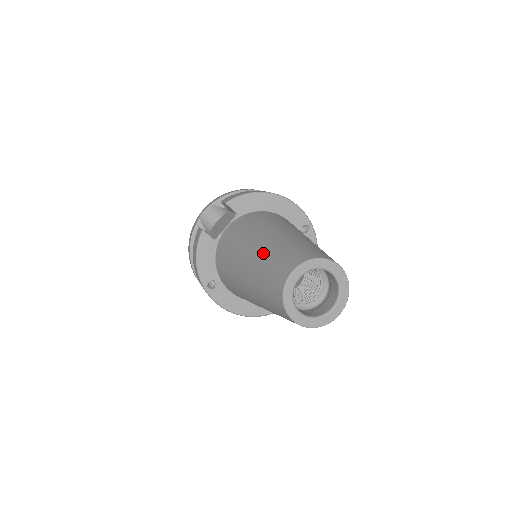
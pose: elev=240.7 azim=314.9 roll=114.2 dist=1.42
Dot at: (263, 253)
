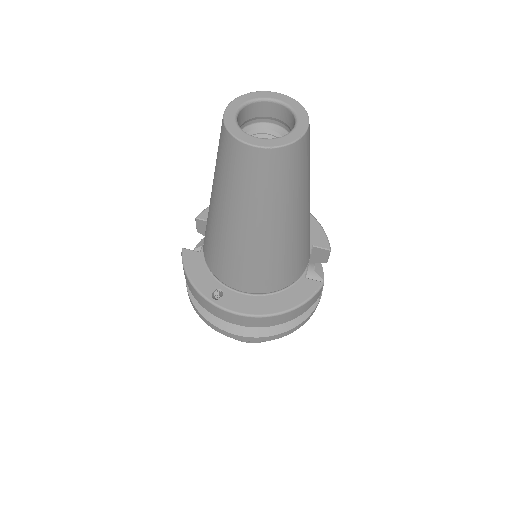
Dot at: occluded
